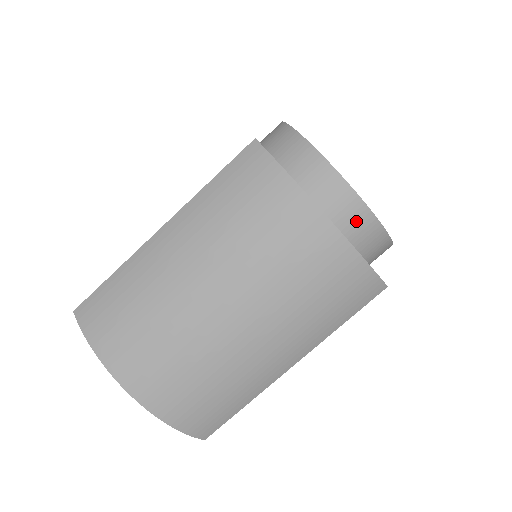
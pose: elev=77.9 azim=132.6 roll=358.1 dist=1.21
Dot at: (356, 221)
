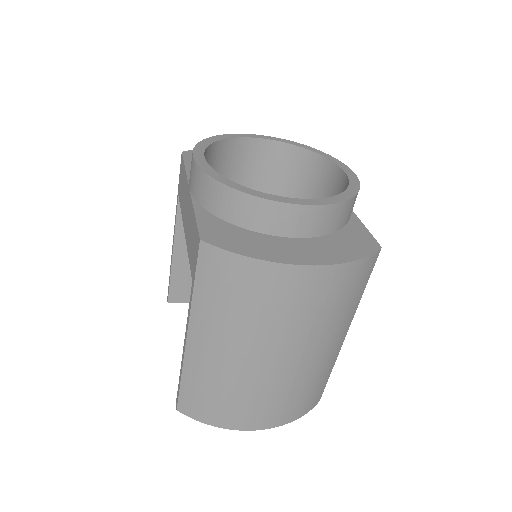
Dot at: (323, 220)
